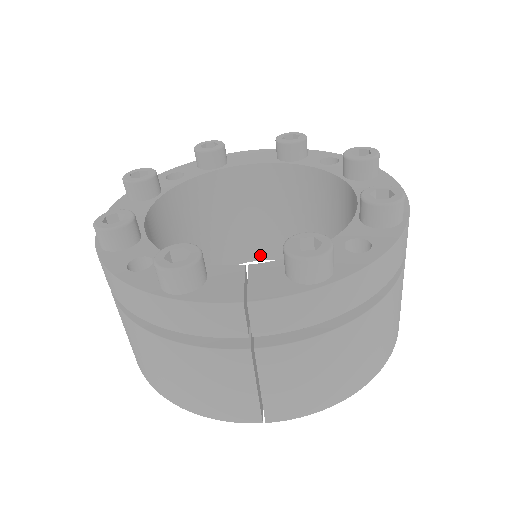
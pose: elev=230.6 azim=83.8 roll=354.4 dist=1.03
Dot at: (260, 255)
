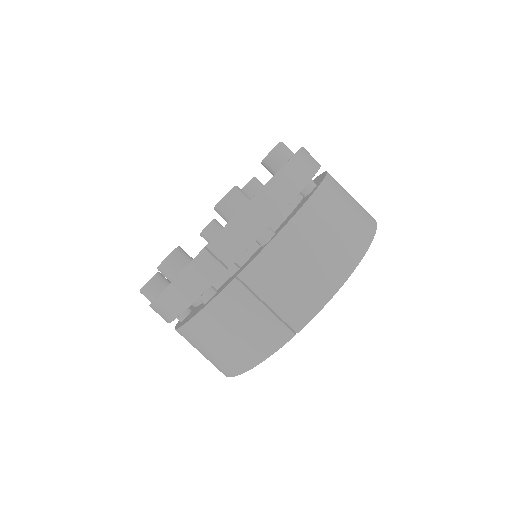
Dot at: occluded
